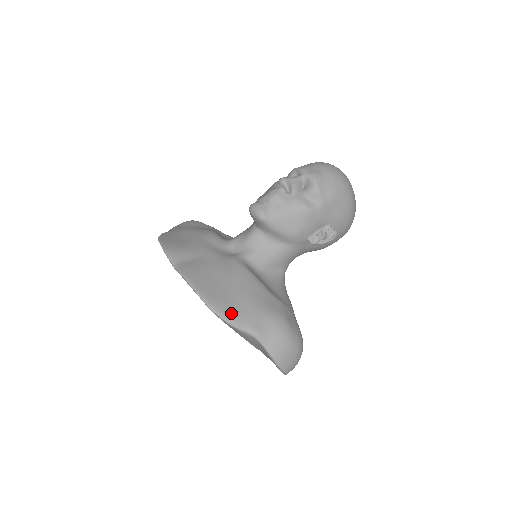
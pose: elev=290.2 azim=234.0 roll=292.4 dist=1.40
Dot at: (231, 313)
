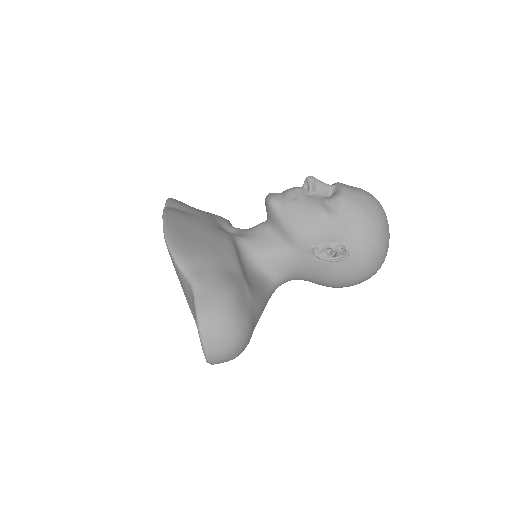
Dot at: (182, 250)
